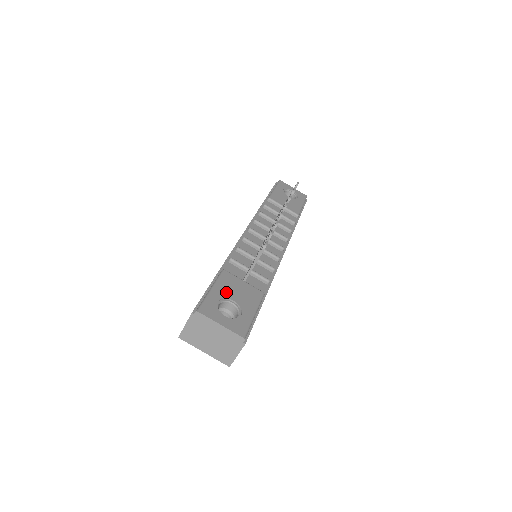
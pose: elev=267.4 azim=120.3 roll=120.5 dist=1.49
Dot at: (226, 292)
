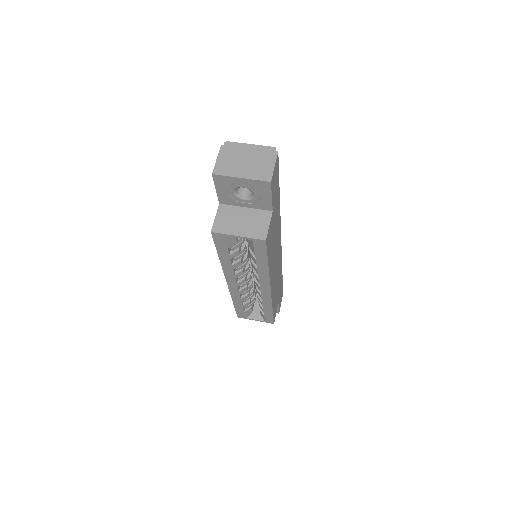
Dot at: occluded
